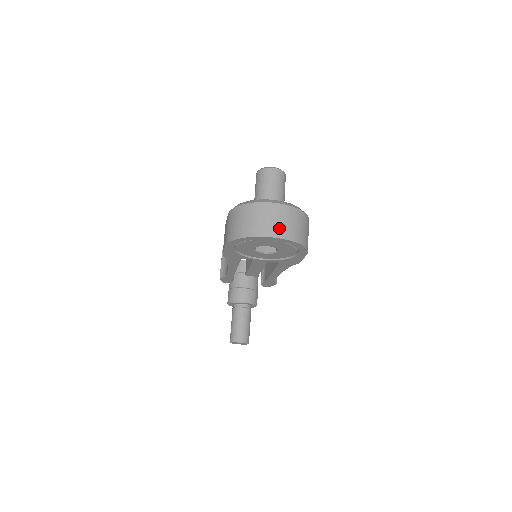
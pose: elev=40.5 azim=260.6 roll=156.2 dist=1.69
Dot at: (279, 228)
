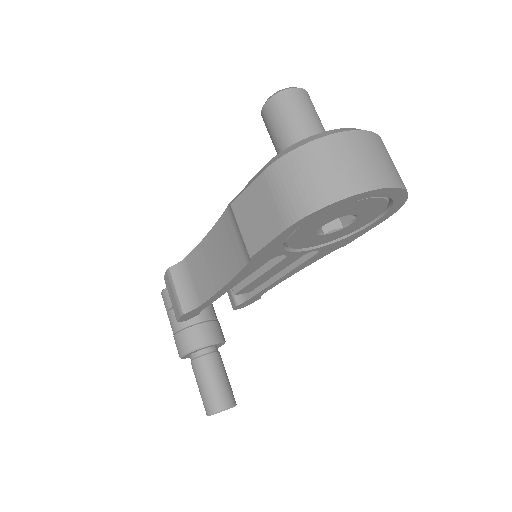
Dot at: (389, 171)
